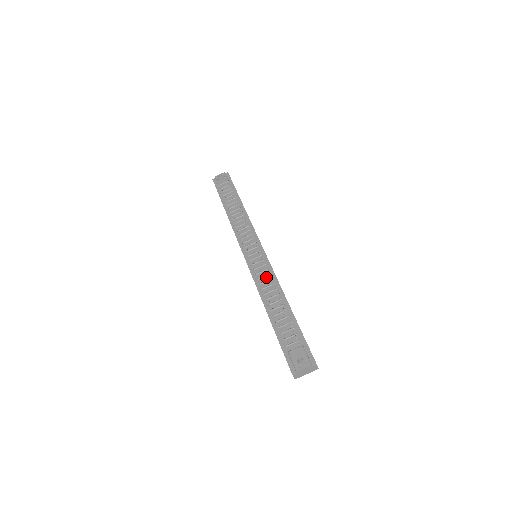
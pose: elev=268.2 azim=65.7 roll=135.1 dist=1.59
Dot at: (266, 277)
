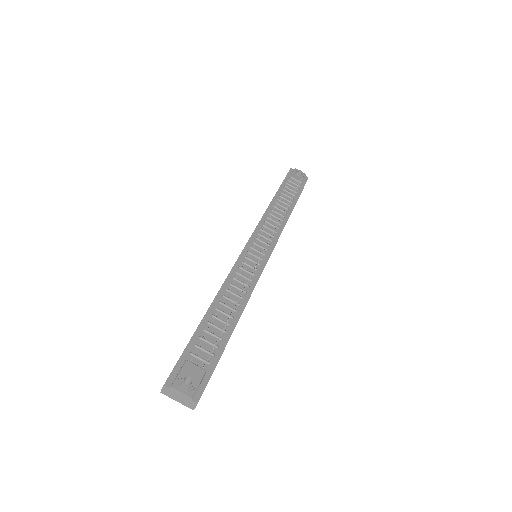
Dot at: (245, 279)
